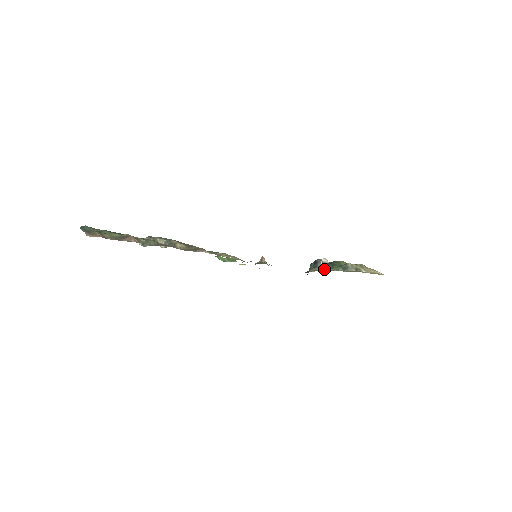
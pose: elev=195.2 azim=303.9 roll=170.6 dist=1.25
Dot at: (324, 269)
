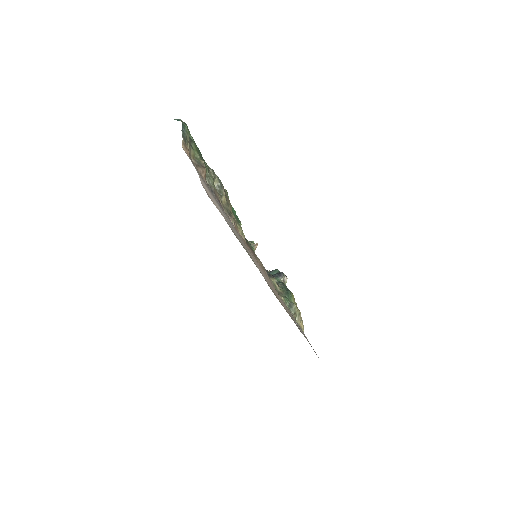
Dot at: (280, 288)
